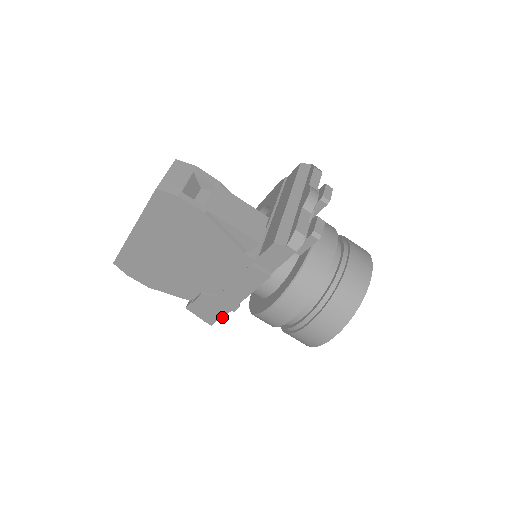
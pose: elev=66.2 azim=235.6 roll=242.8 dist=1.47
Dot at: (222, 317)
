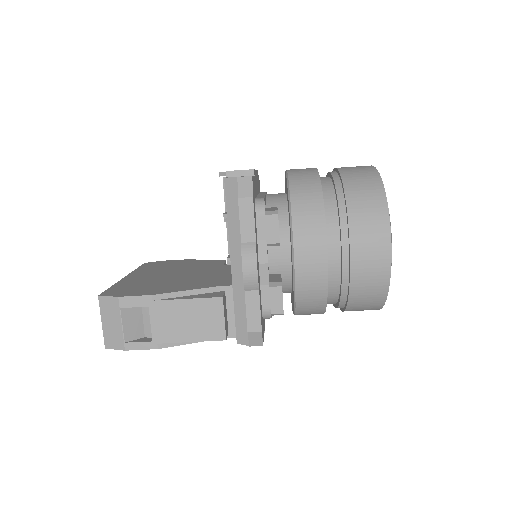
Dot at: occluded
